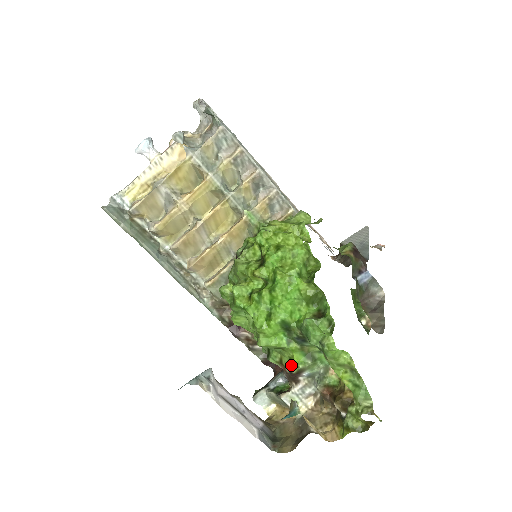
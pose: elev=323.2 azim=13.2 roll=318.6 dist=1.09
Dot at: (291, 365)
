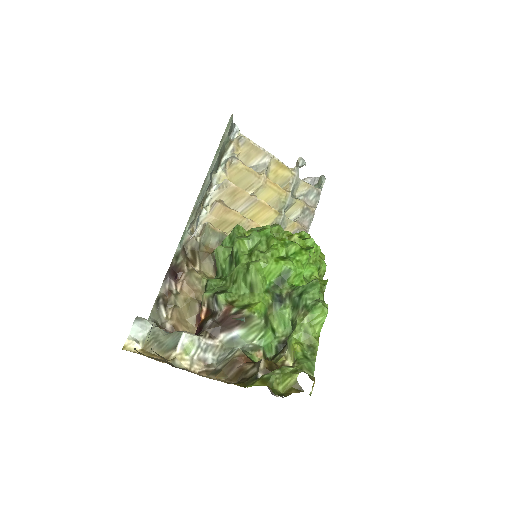
Dot at: (248, 307)
